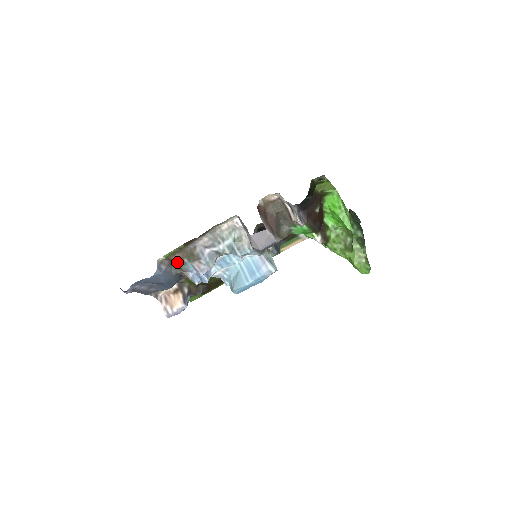
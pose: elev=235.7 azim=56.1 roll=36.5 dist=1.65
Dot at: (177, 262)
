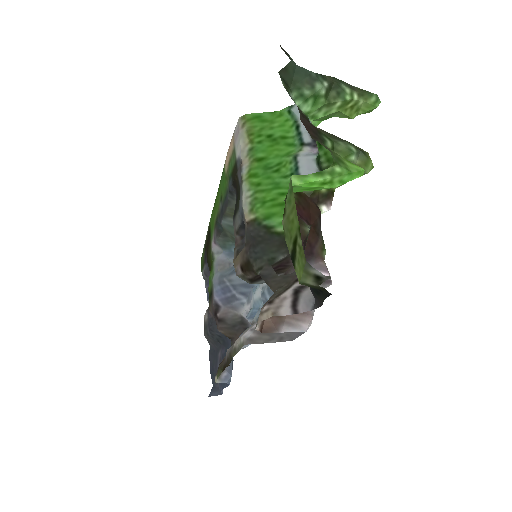
Dot at: (224, 358)
